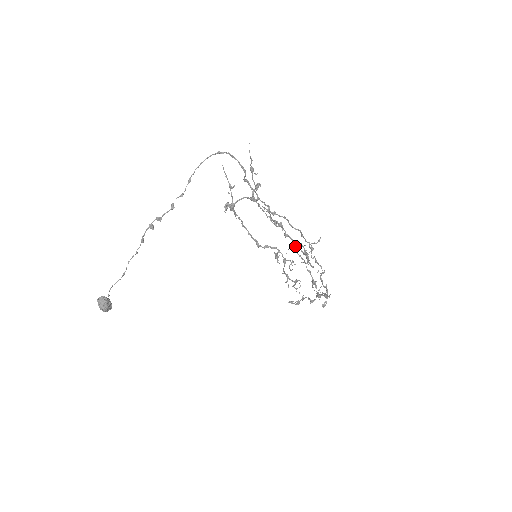
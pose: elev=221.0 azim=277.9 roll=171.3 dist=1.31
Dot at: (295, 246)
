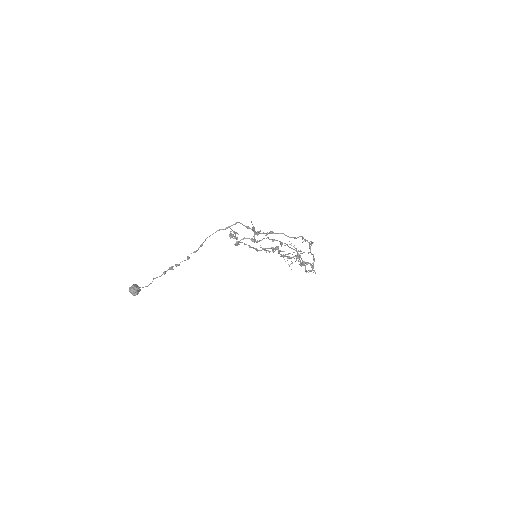
Dot at: (289, 253)
